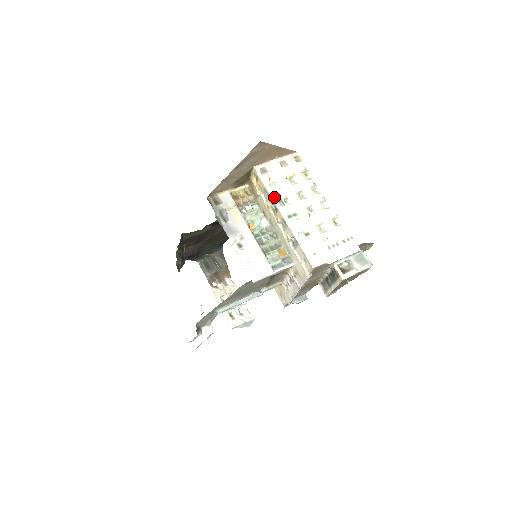
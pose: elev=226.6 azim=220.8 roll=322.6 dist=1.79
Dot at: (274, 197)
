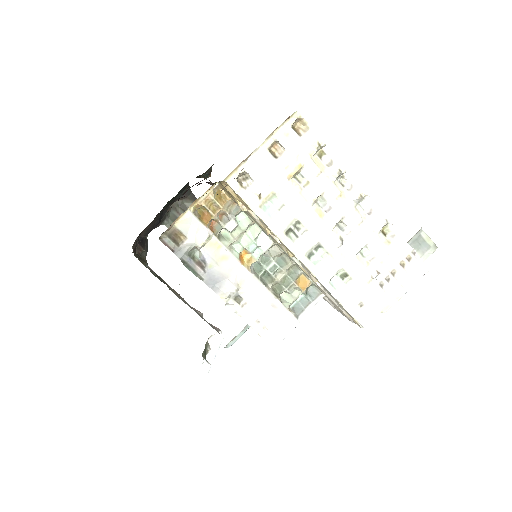
Dot at: (277, 229)
